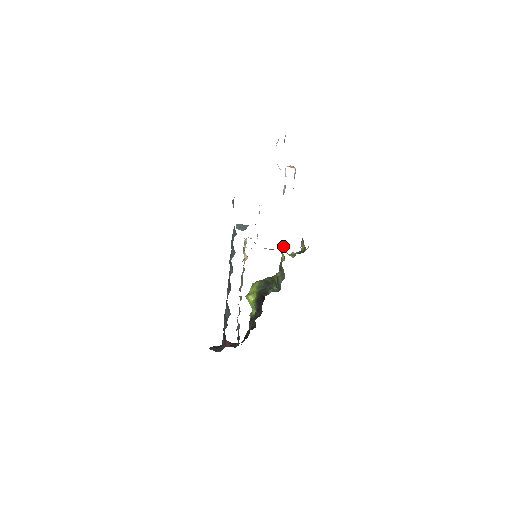
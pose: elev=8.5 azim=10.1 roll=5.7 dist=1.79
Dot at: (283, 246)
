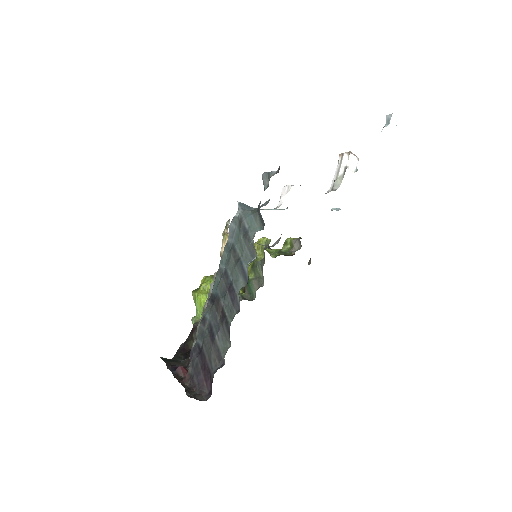
Dot at: (266, 239)
